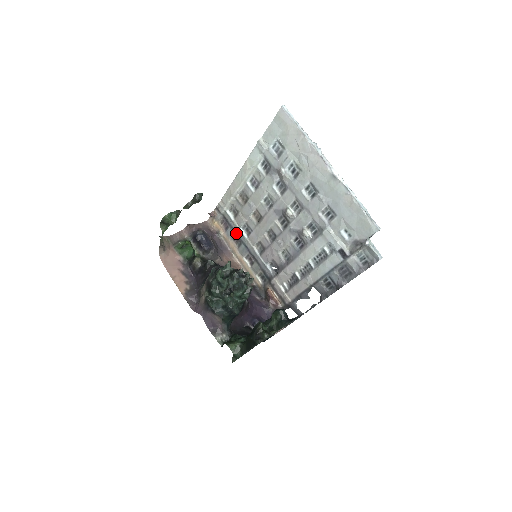
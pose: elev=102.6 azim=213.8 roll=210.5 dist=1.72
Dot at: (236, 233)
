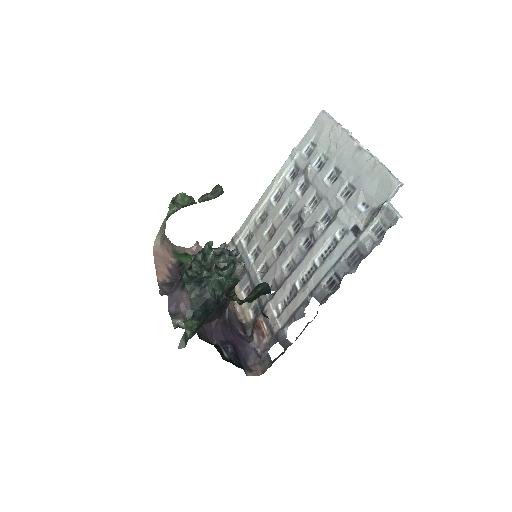
Dot at: occluded
